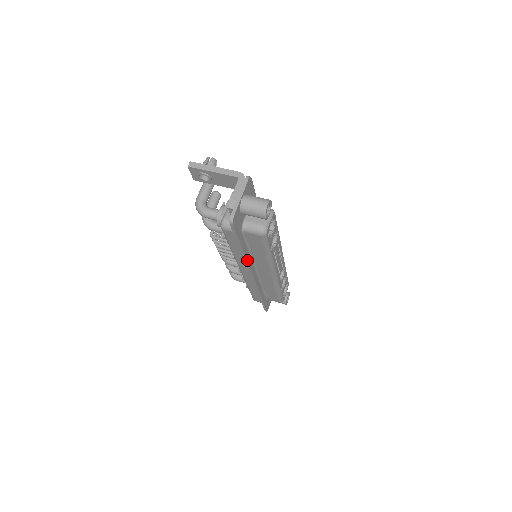
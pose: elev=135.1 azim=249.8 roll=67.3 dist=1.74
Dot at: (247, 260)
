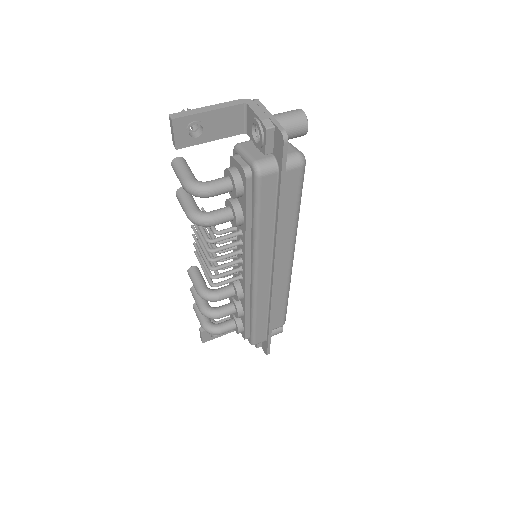
Dot at: (279, 233)
